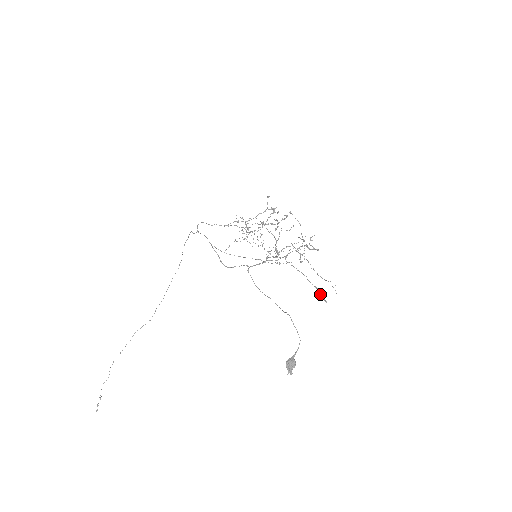
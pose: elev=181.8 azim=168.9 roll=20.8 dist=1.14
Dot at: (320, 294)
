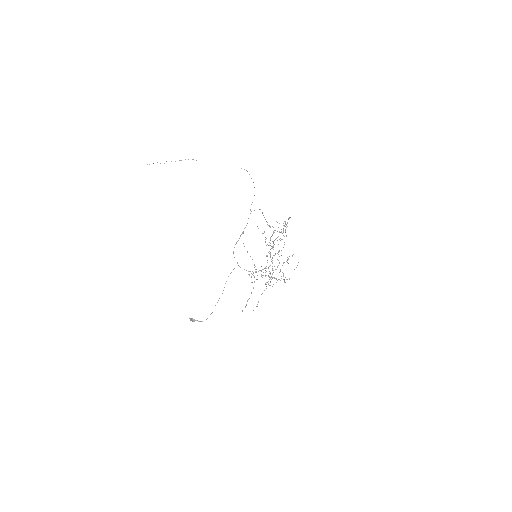
Dot at: (245, 307)
